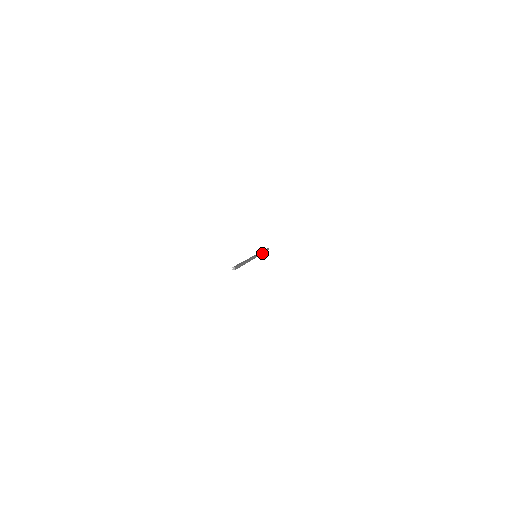
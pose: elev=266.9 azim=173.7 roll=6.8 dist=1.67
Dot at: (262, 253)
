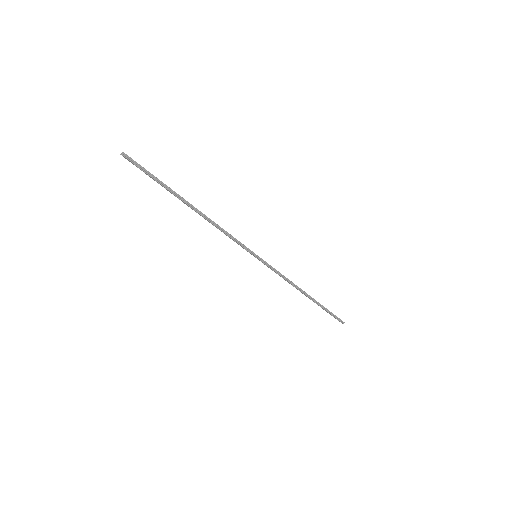
Dot at: (295, 286)
